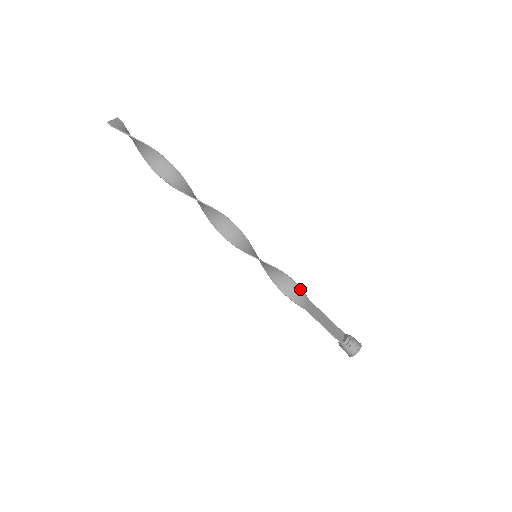
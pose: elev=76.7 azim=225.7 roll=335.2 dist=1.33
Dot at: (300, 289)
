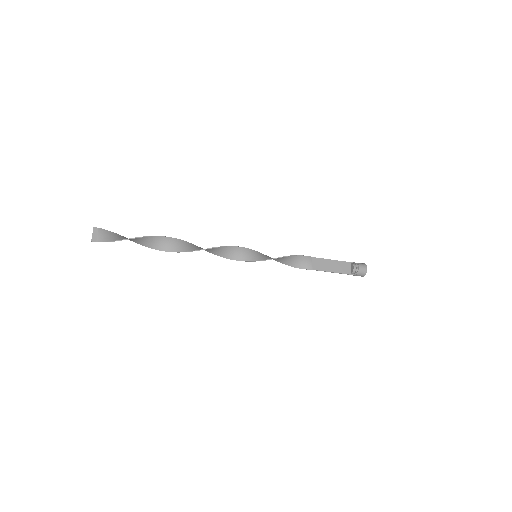
Dot at: (301, 257)
